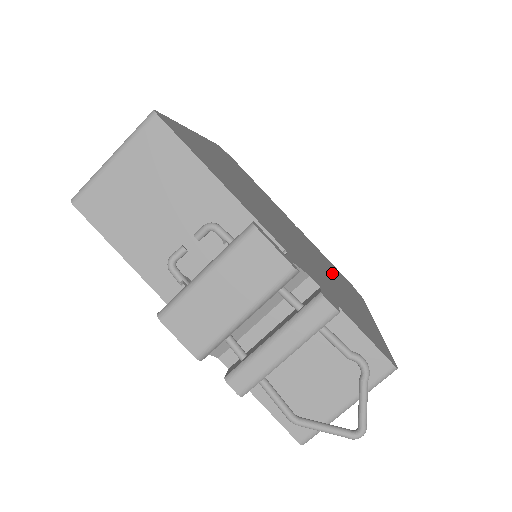
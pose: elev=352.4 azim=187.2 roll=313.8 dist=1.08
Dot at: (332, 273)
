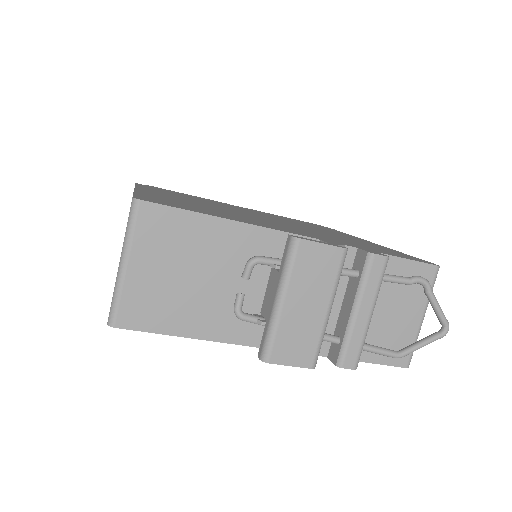
Dot at: occluded
